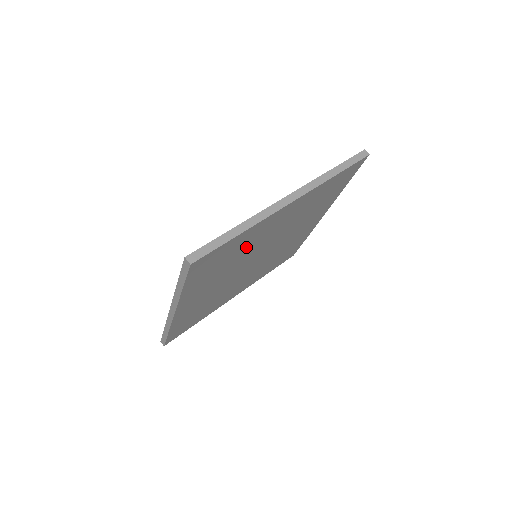
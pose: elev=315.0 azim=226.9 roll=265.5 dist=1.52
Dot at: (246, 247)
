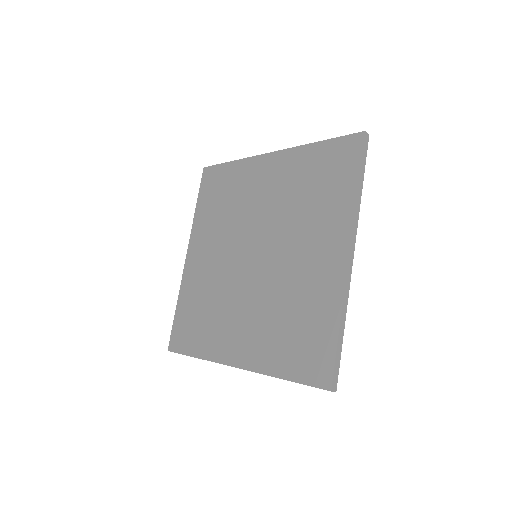
Dot at: occluded
